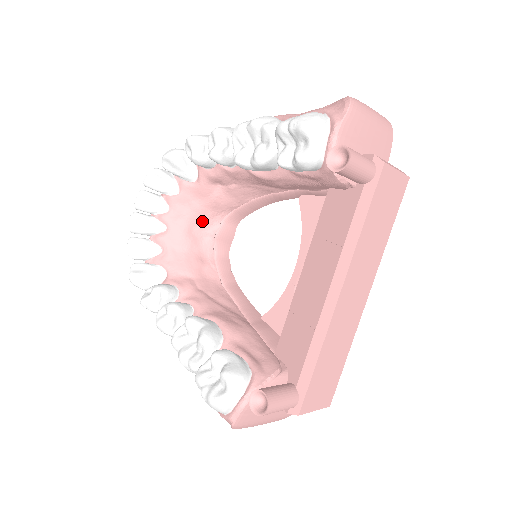
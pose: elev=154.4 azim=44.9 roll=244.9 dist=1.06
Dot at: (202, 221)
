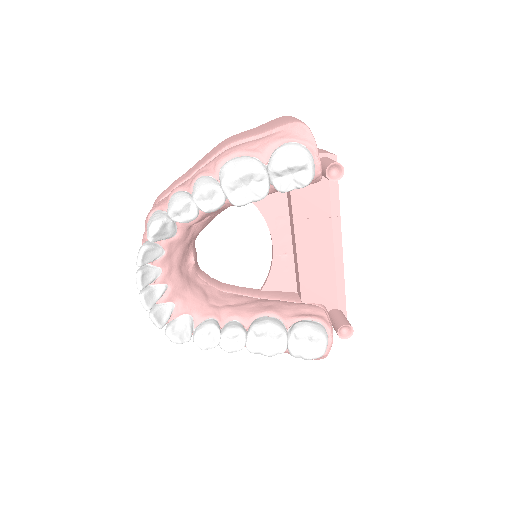
Dot at: (184, 259)
